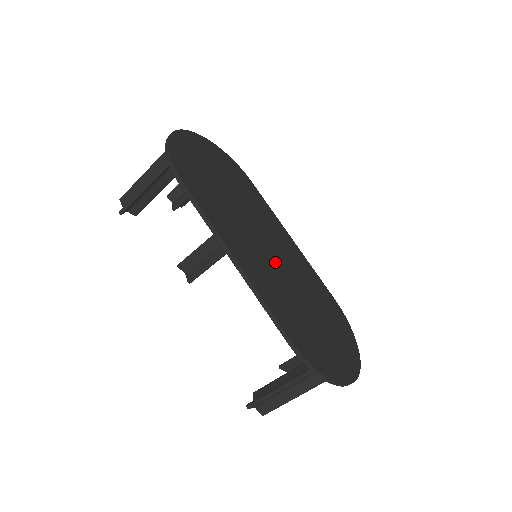
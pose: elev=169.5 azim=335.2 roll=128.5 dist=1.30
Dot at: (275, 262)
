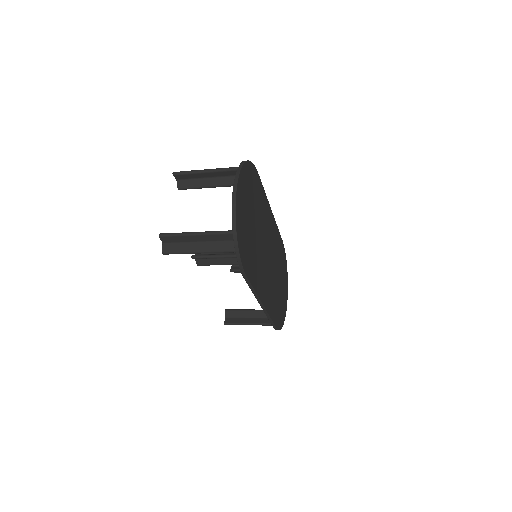
Dot at: (270, 264)
